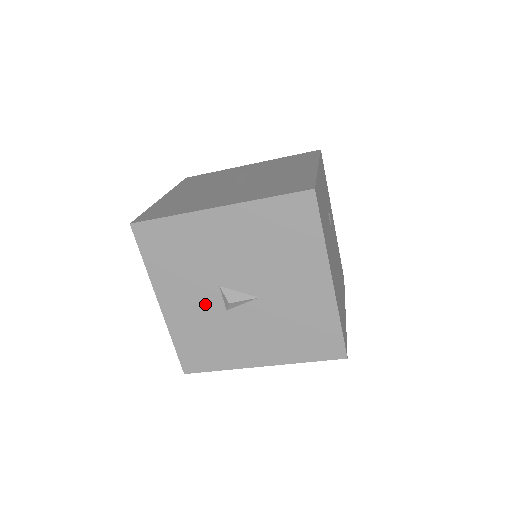
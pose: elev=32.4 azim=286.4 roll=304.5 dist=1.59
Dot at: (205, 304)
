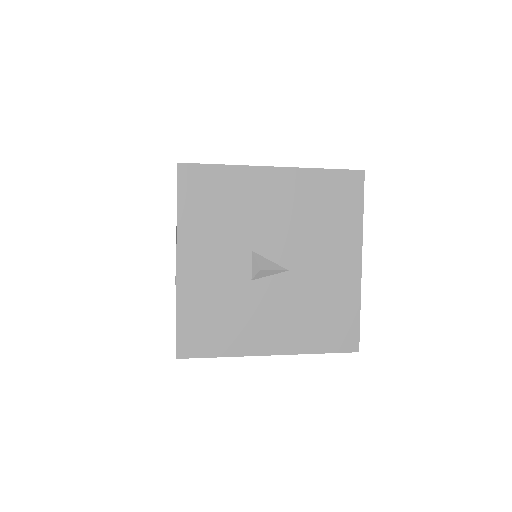
Dot at: (230, 270)
